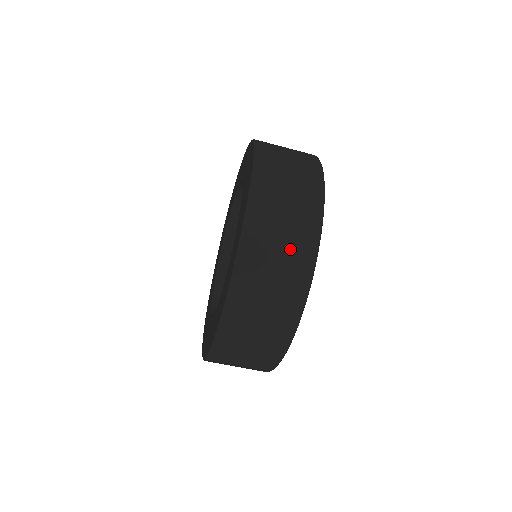
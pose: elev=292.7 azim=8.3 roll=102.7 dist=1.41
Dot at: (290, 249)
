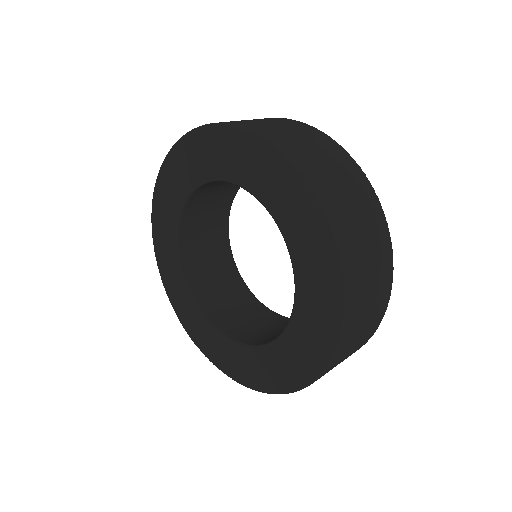
Dot at: (341, 169)
